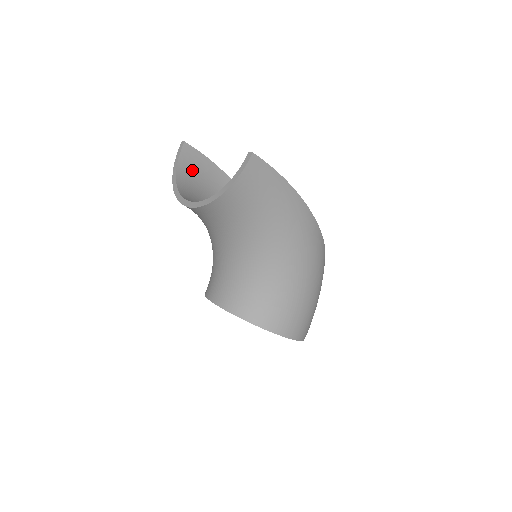
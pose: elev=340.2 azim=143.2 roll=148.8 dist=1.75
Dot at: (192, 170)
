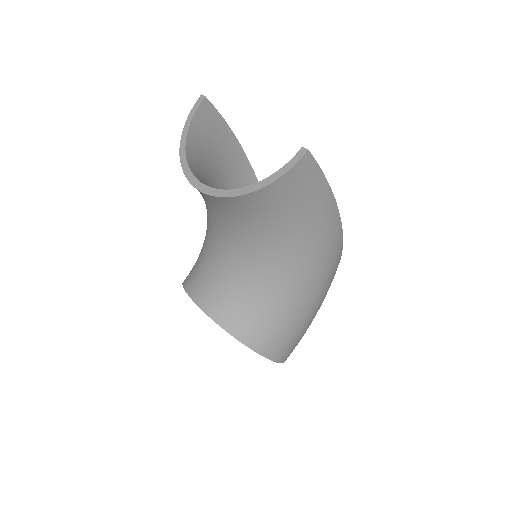
Dot at: (205, 135)
